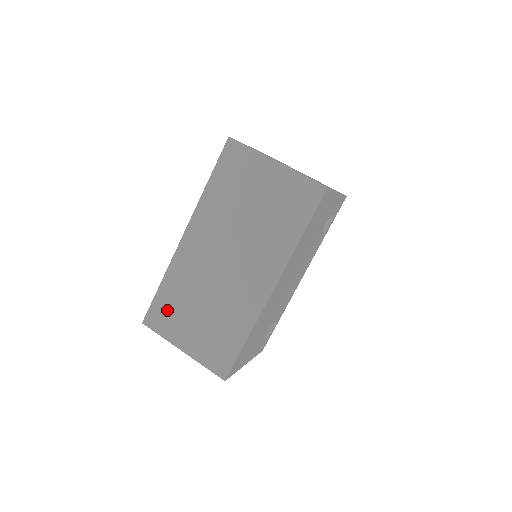
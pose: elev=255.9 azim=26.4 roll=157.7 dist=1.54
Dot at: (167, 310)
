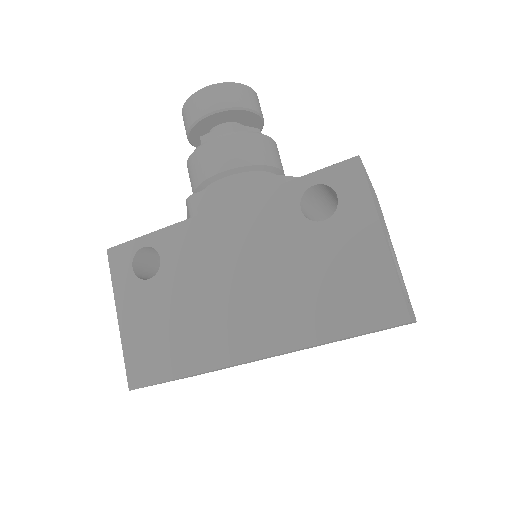
Dot at: occluded
